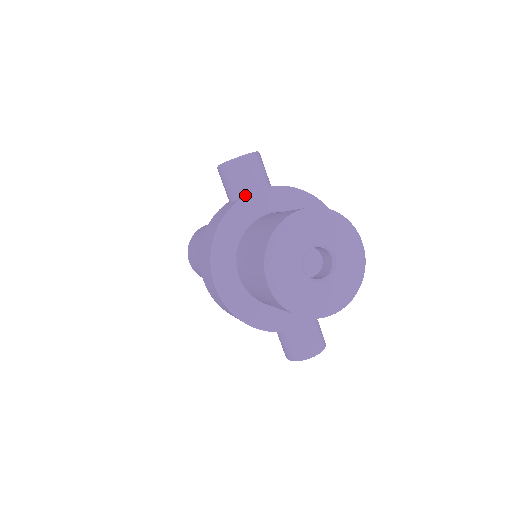
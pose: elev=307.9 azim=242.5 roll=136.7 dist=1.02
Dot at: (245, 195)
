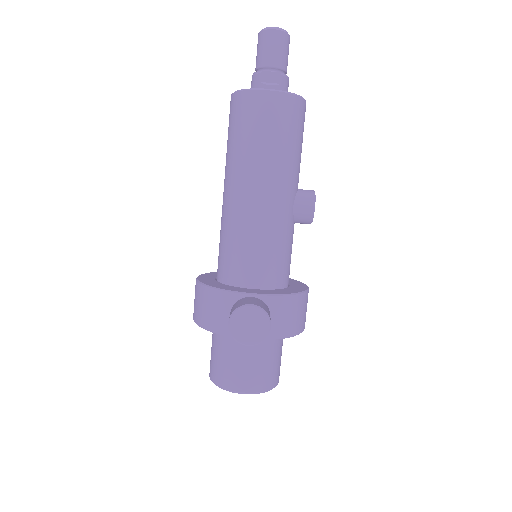
Dot at: occluded
